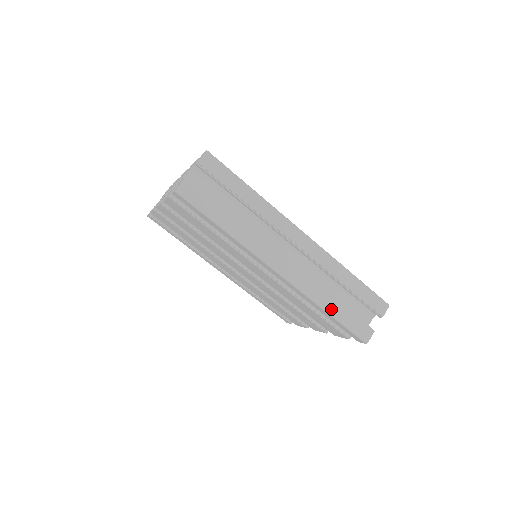
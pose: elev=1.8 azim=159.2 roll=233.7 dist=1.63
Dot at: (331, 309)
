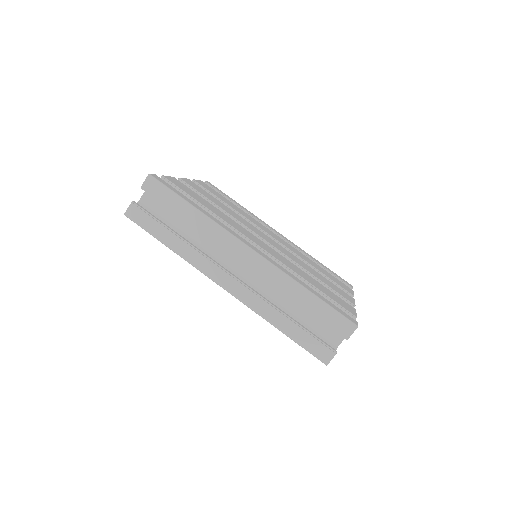
Dot at: (282, 327)
